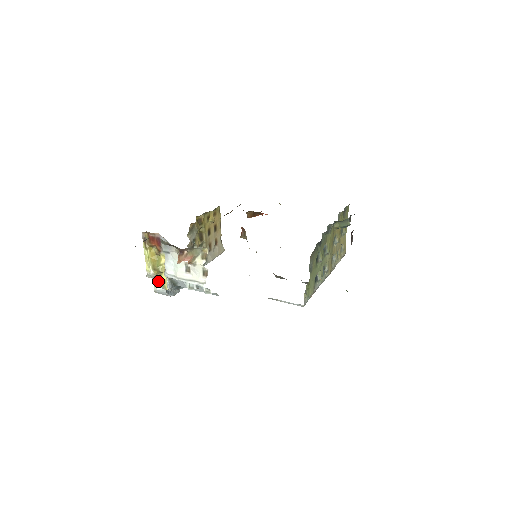
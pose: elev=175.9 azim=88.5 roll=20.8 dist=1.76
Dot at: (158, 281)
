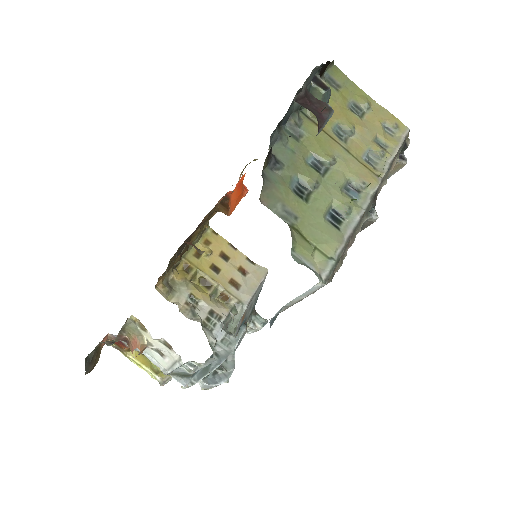
Dot at: occluded
